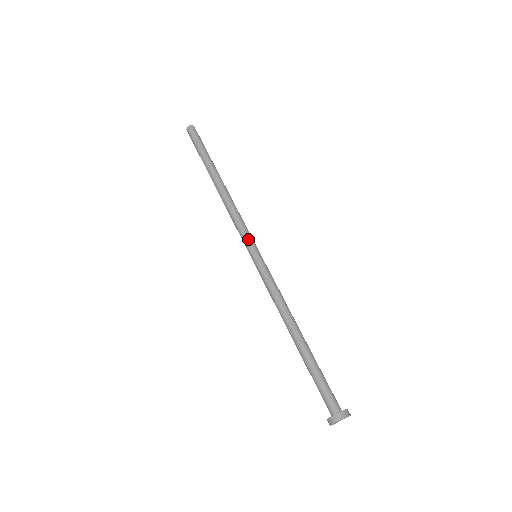
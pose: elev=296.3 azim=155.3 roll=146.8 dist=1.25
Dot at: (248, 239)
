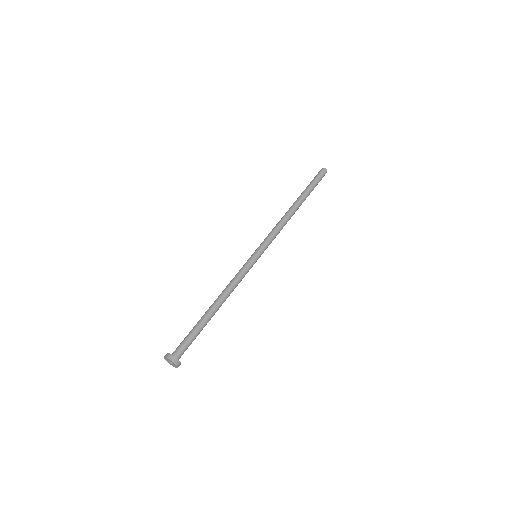
Dot at: (265, 245)
